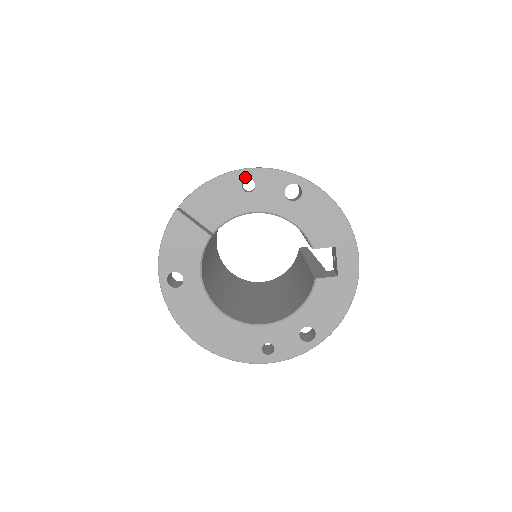
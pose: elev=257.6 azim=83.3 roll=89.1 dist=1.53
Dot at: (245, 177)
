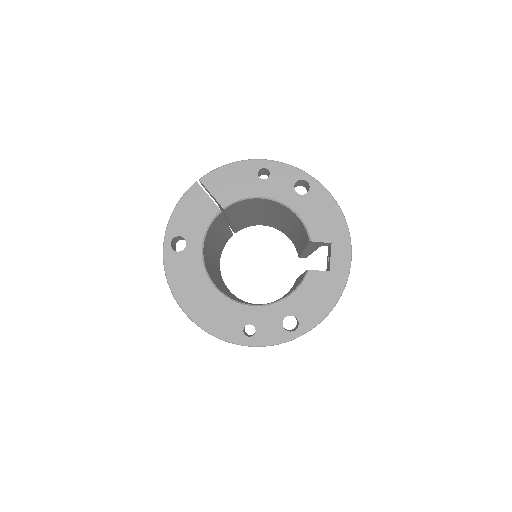
Dot at: (262, 166)
